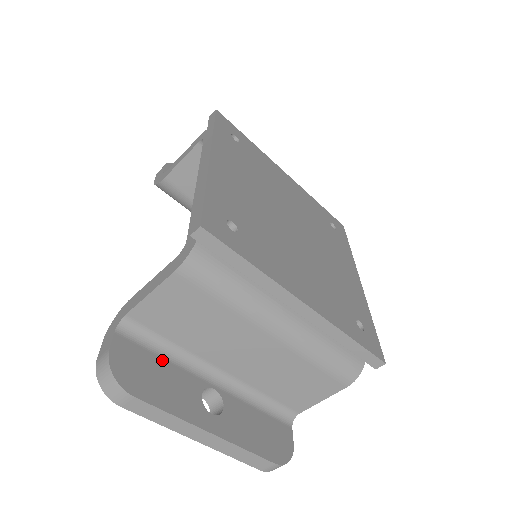
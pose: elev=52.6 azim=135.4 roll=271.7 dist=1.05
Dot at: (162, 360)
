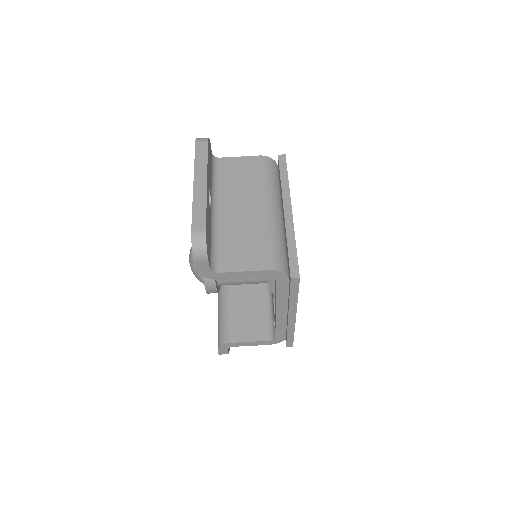
Dot at: (211, 174)
